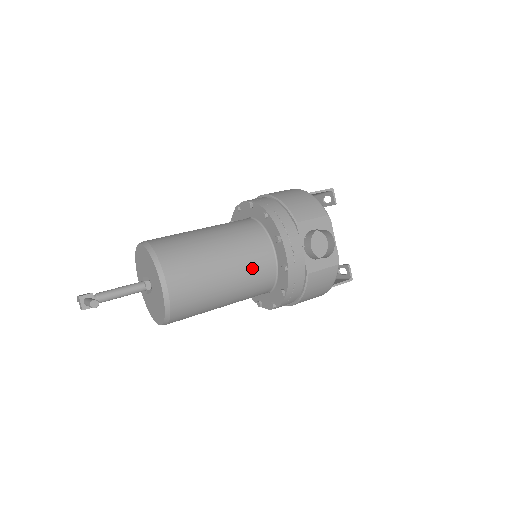
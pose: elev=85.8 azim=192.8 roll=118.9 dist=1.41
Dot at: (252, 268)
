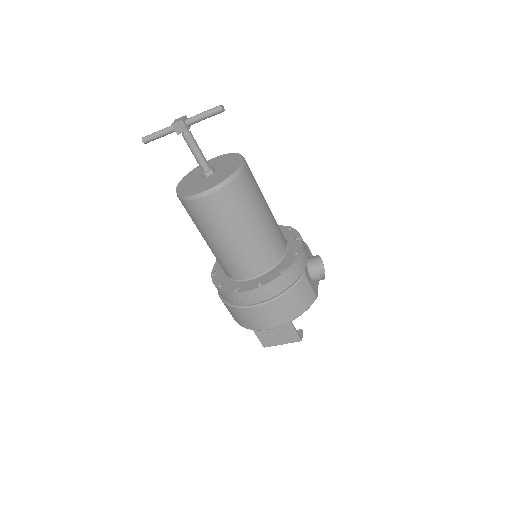
Dot at: (276, 233)
